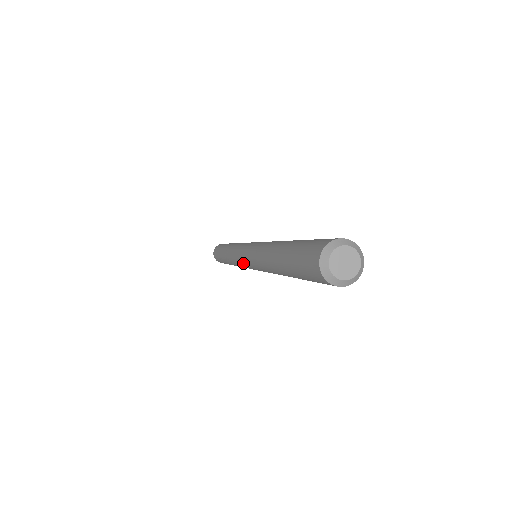
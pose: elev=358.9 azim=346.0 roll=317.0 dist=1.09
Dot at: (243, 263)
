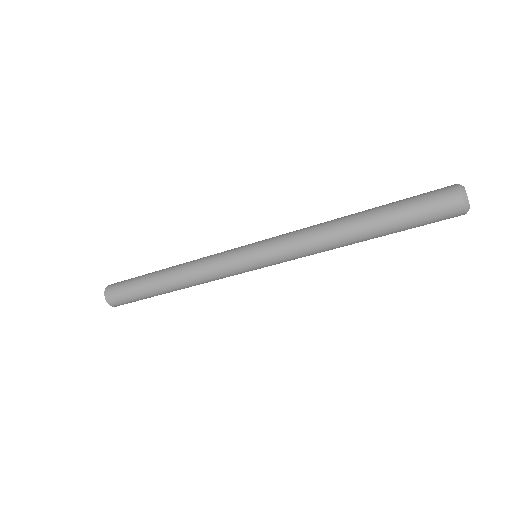
Dot at: (244, 250)
